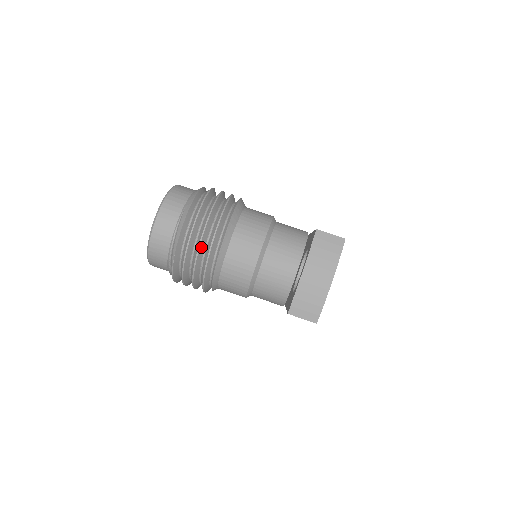
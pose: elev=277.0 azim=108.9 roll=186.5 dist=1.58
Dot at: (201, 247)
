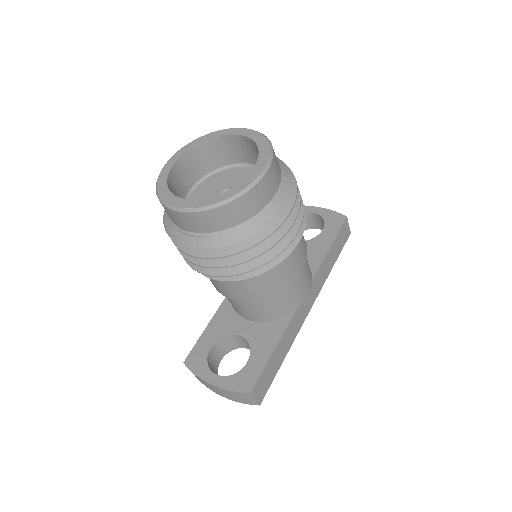
Dot at: (194, 262)
